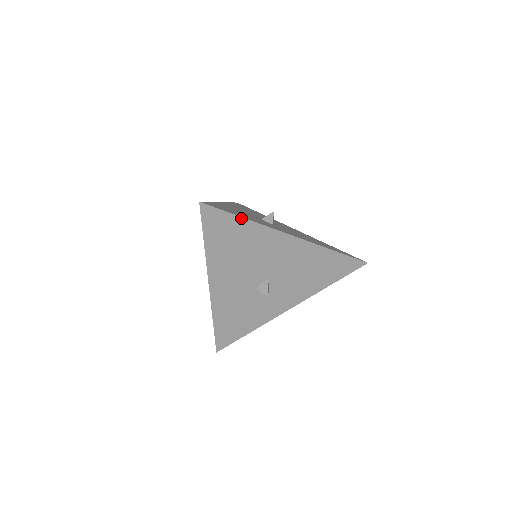
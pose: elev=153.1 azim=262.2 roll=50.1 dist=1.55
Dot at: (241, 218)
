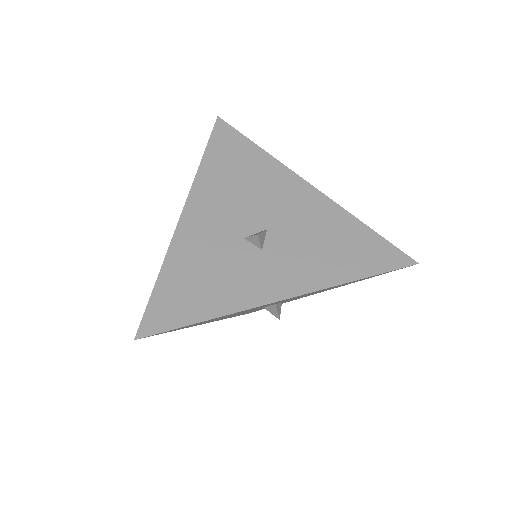
Dot at: (255, 145)
